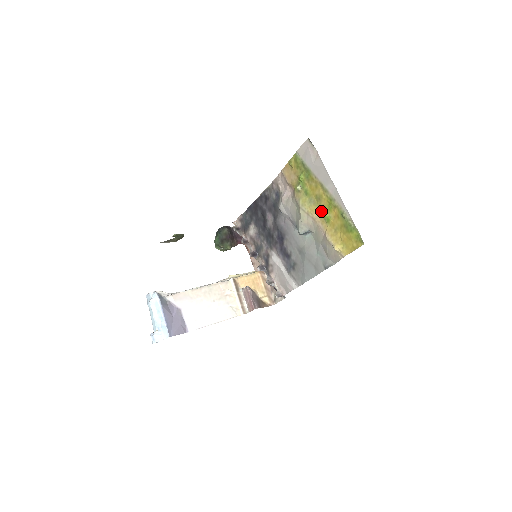
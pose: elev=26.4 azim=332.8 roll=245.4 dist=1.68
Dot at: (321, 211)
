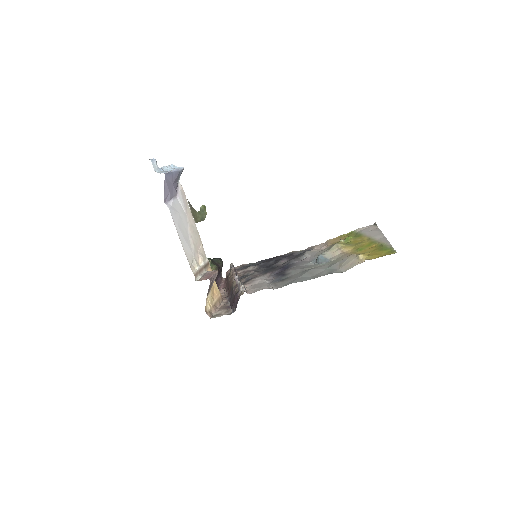
Dot at: (356, 248)
